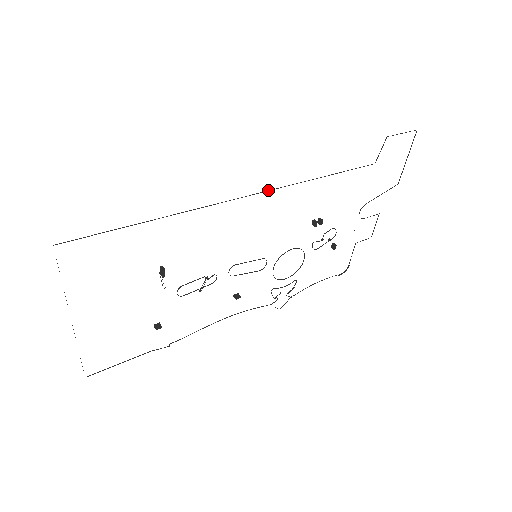
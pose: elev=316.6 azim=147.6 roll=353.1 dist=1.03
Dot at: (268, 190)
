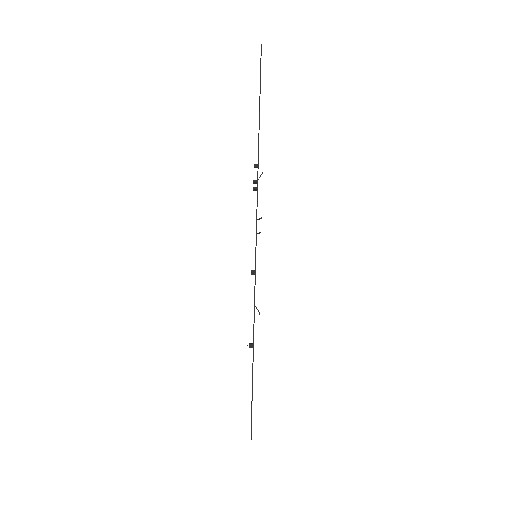
Dot at: occluded
